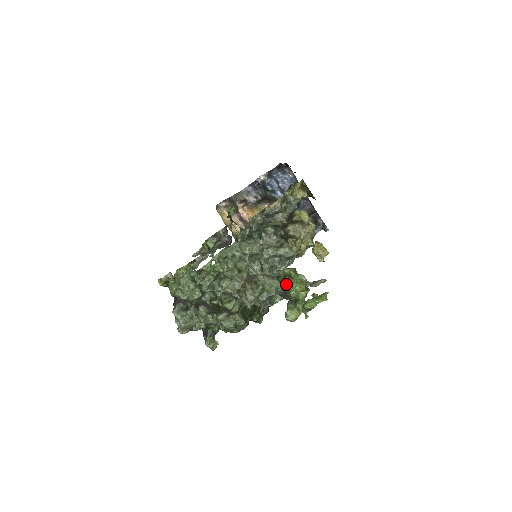
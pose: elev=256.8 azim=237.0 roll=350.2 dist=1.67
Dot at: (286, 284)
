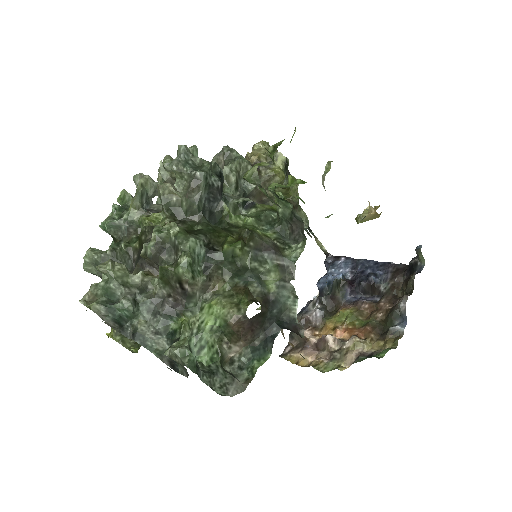
Dot at: occluded
